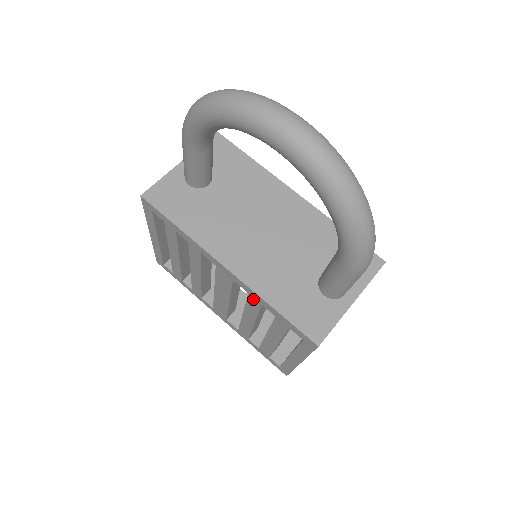
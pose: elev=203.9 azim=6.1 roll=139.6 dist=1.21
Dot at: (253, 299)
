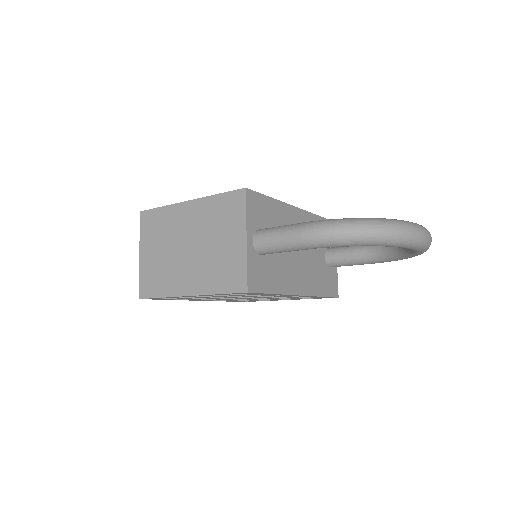
Dot at: occluded
